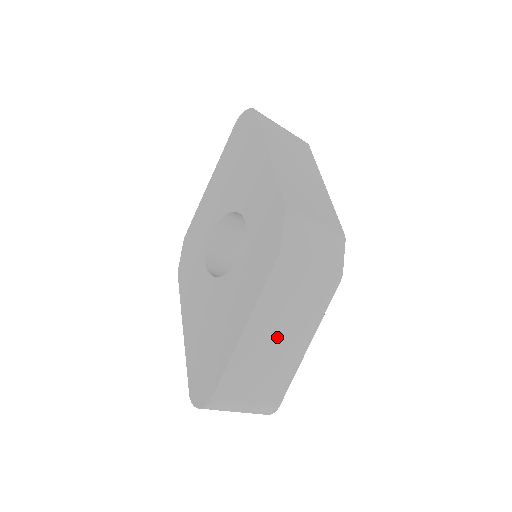
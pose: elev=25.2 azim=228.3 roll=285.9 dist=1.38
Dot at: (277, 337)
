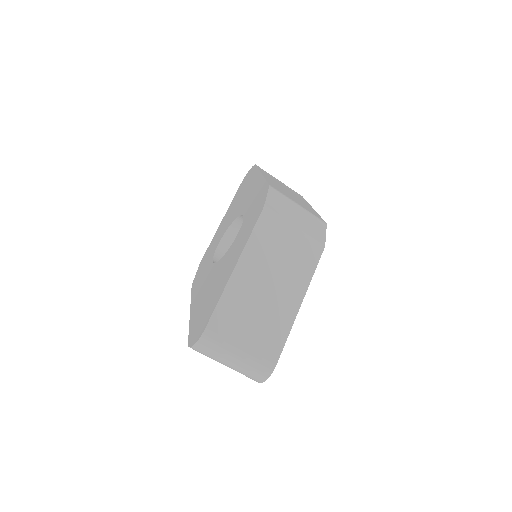
Dot at: (267, 285)
